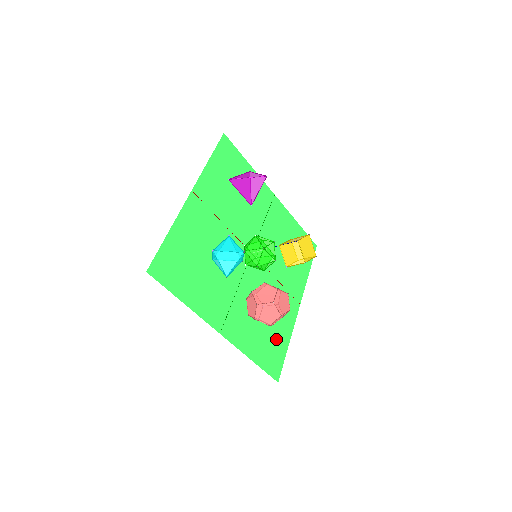
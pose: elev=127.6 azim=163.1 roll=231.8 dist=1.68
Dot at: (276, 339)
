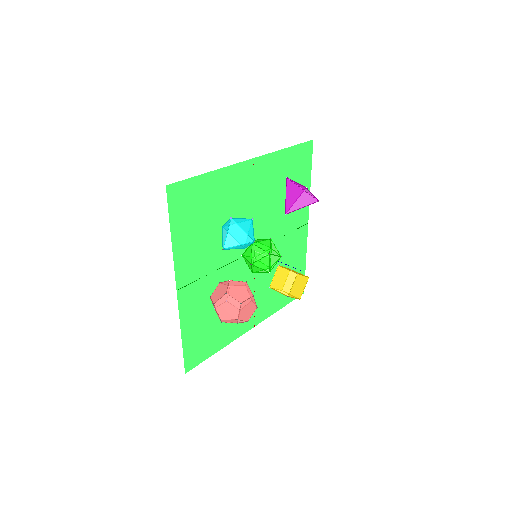
Dot at: (214, 337)
